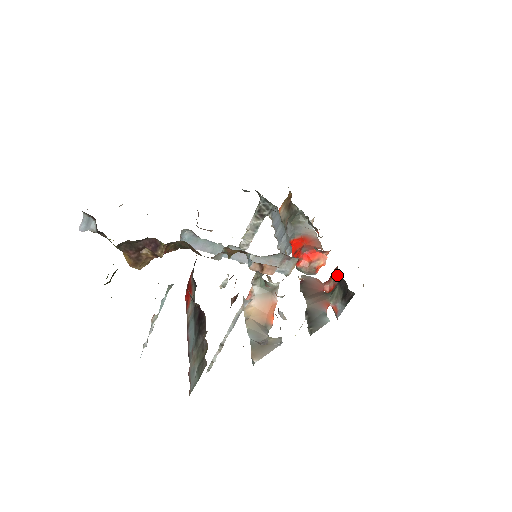
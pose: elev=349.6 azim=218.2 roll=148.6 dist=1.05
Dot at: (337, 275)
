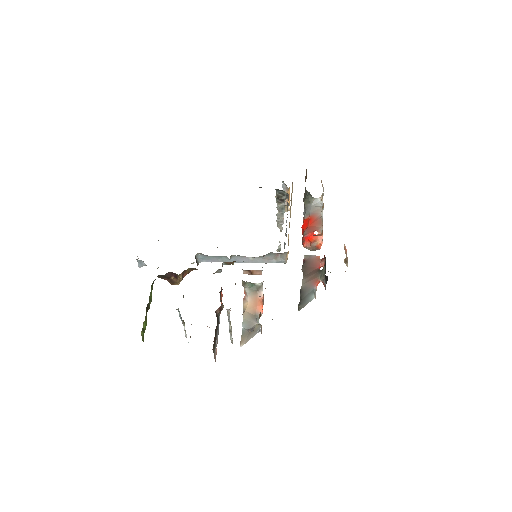
Dot at: occluded
